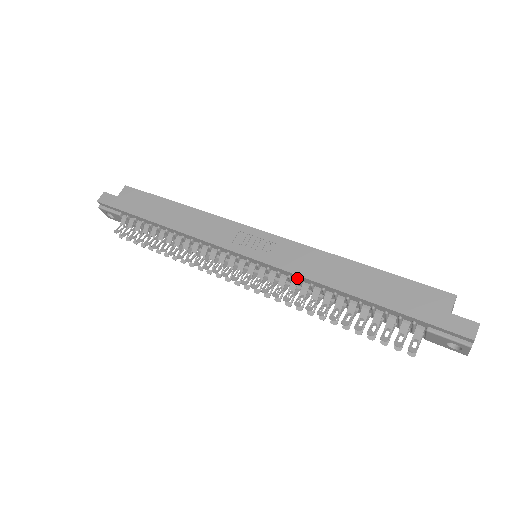
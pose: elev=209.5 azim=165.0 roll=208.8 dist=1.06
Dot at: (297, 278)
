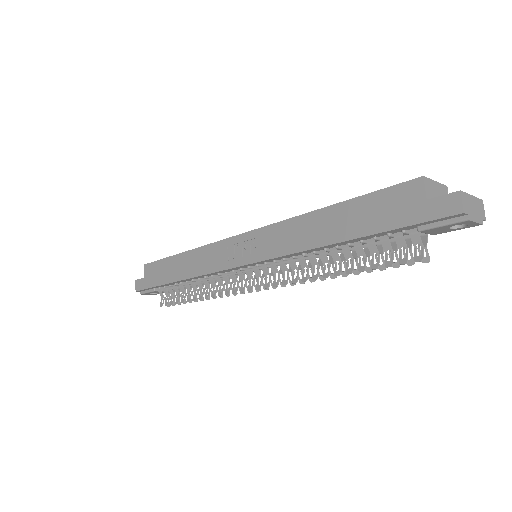
Dot at: (290, 256)
